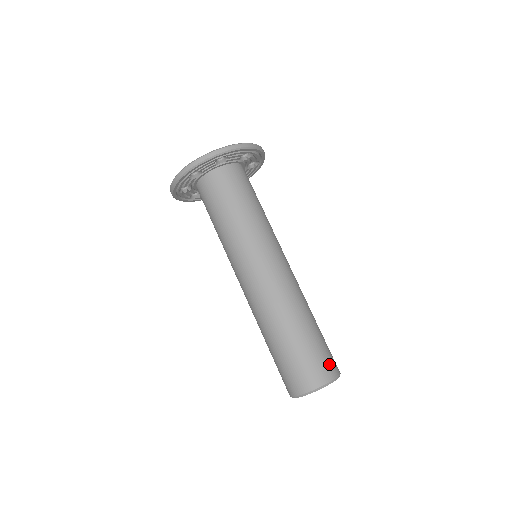
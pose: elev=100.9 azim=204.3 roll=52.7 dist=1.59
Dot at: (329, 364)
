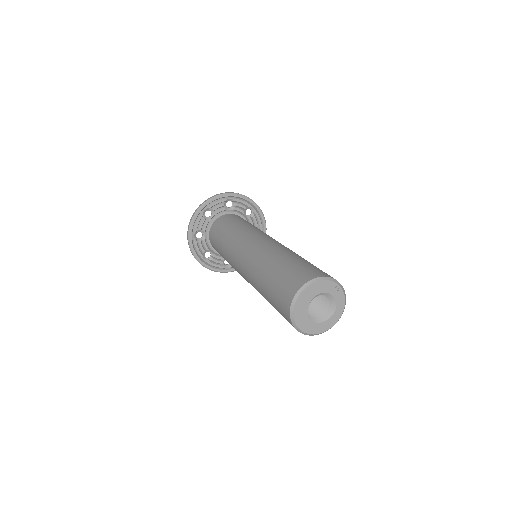
Dot at: occluded
